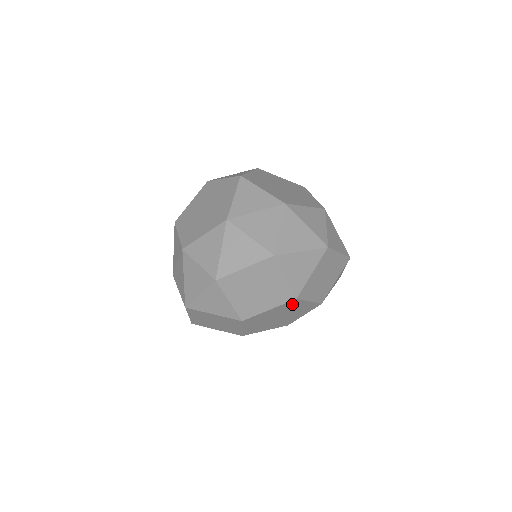
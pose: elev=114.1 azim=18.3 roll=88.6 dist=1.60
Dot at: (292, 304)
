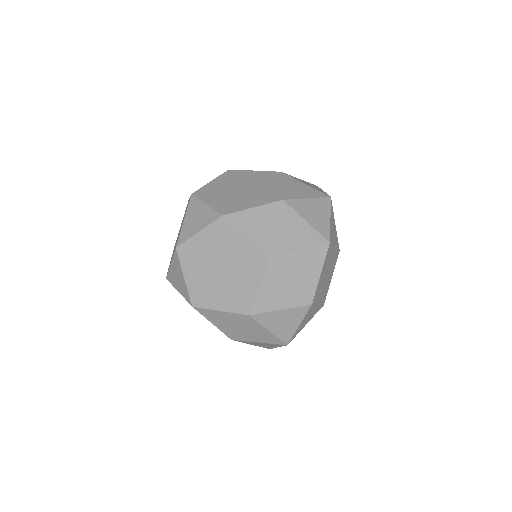
Dot at: occluded
